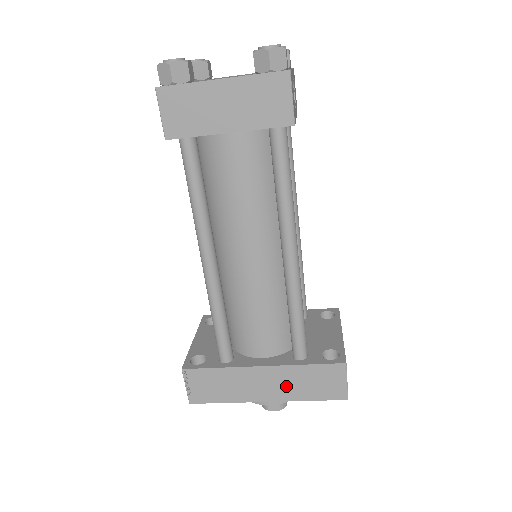
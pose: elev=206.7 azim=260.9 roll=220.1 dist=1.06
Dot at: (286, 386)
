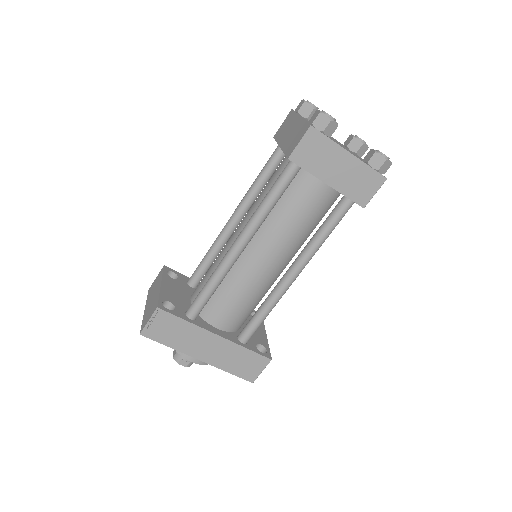
Dot at: (222, 356)
